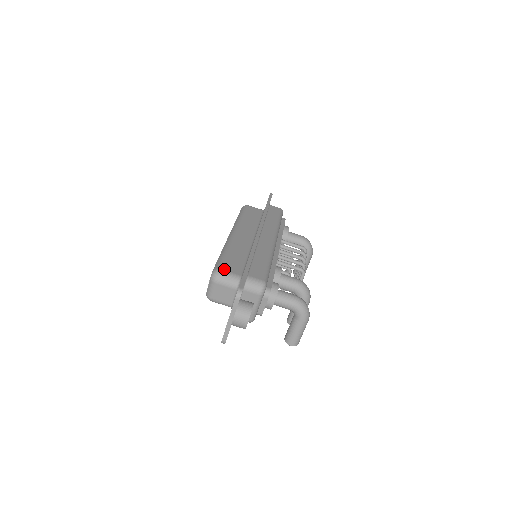
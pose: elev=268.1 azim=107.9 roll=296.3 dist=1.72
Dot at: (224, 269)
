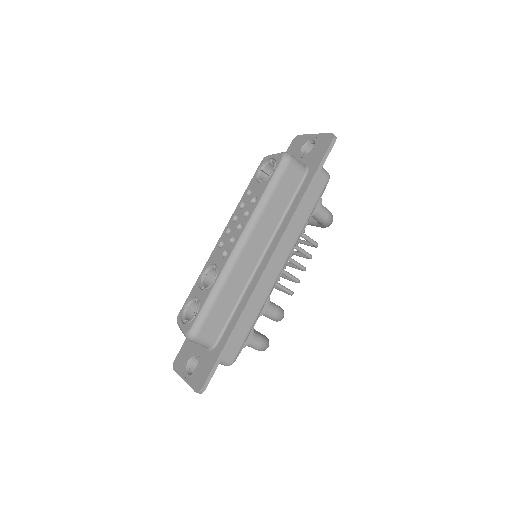
Dot at: (202, 334)
